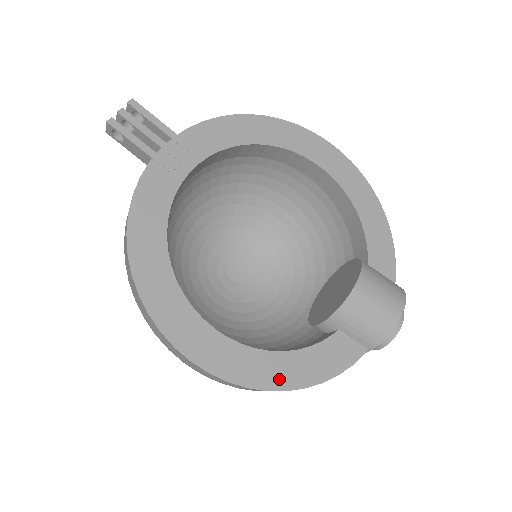
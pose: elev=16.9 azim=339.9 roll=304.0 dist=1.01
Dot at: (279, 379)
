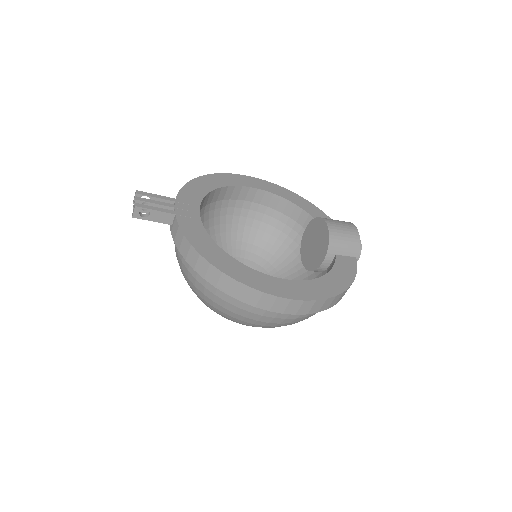
Dot at: (335, 288)
